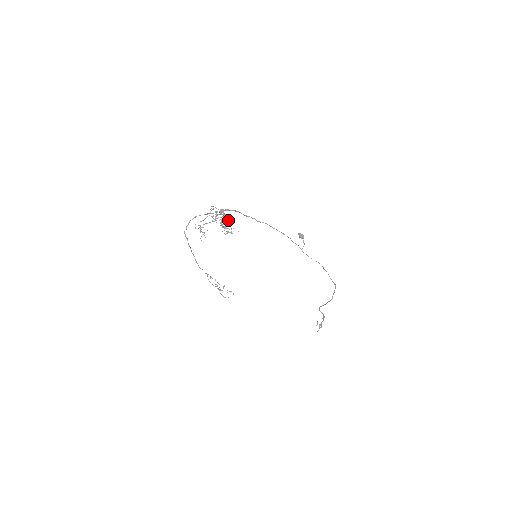
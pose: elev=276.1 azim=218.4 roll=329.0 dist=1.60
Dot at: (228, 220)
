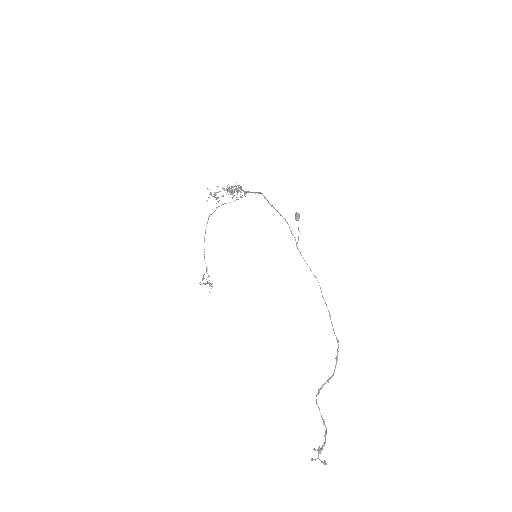
Dot at: (238, 188)
